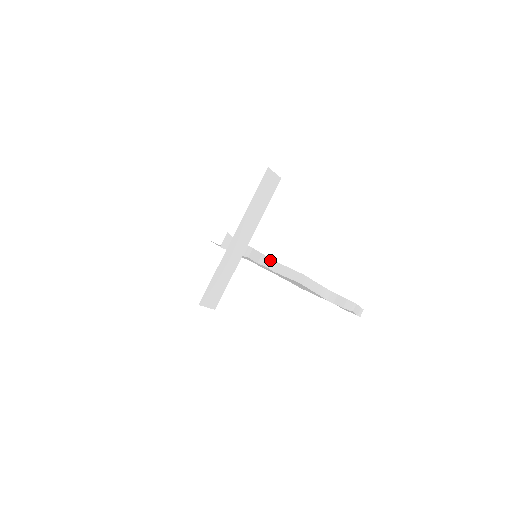
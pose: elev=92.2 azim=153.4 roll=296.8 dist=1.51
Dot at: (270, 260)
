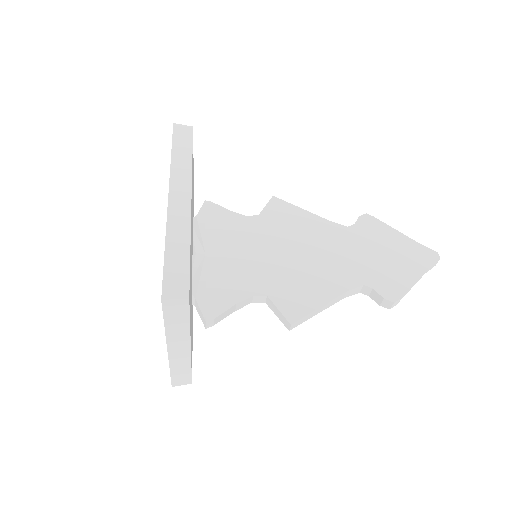
Dot at: (254, 297)
